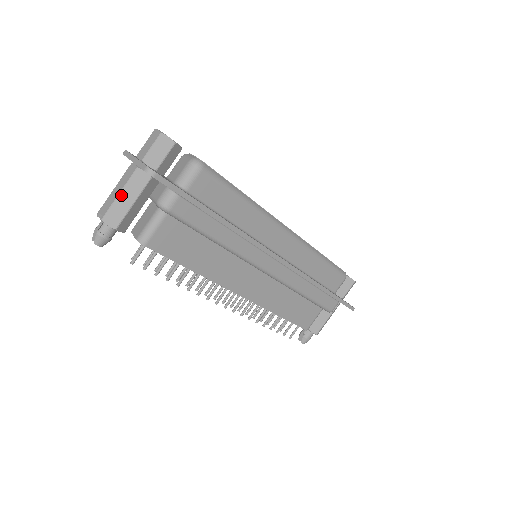
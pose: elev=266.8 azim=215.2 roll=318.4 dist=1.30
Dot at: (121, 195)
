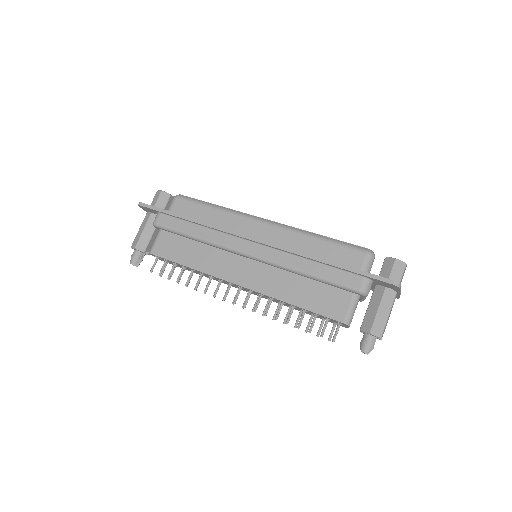
Dot at: (139, 230)
